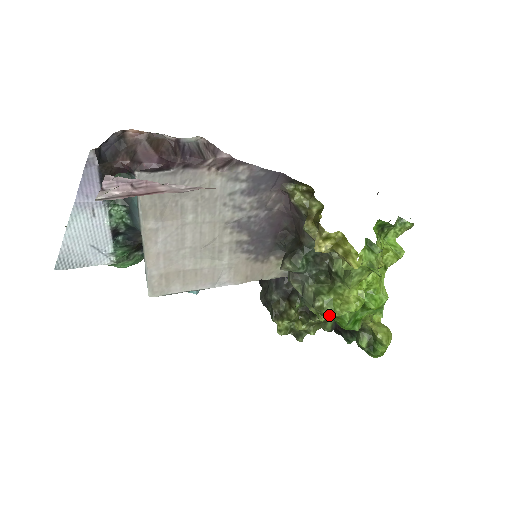
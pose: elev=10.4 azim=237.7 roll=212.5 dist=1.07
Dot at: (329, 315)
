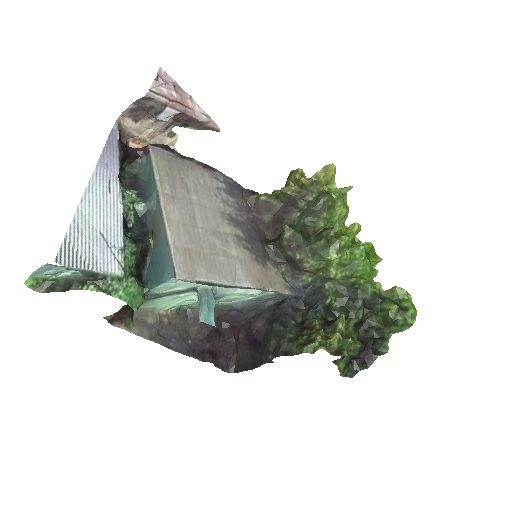
Dot at: (346, 236)
